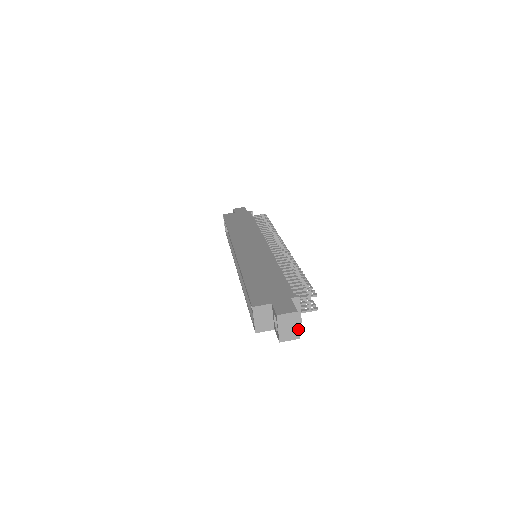
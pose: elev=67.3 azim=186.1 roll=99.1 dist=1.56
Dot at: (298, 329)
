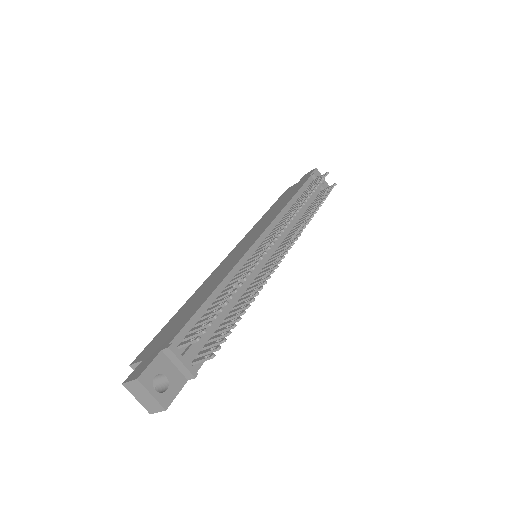
Dot at: (155, 399)
